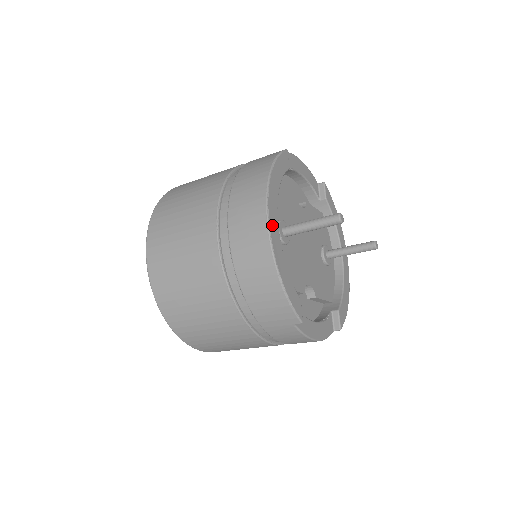
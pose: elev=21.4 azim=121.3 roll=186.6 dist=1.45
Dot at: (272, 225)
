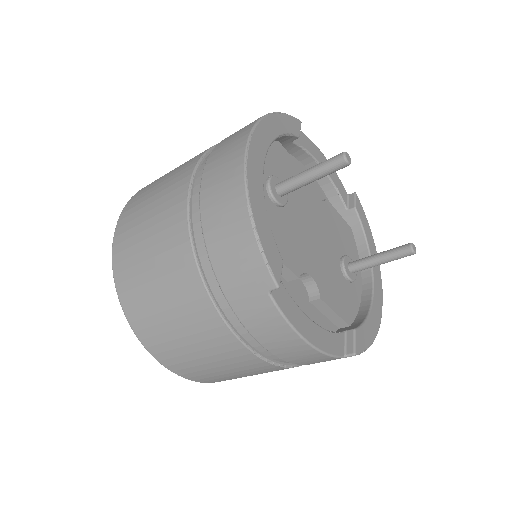
Dot at: (253, 154)
